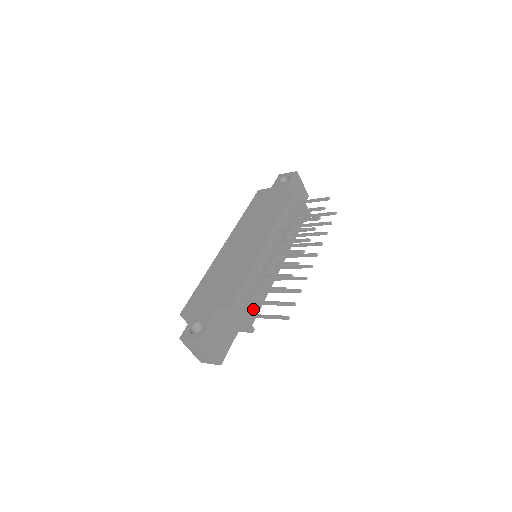
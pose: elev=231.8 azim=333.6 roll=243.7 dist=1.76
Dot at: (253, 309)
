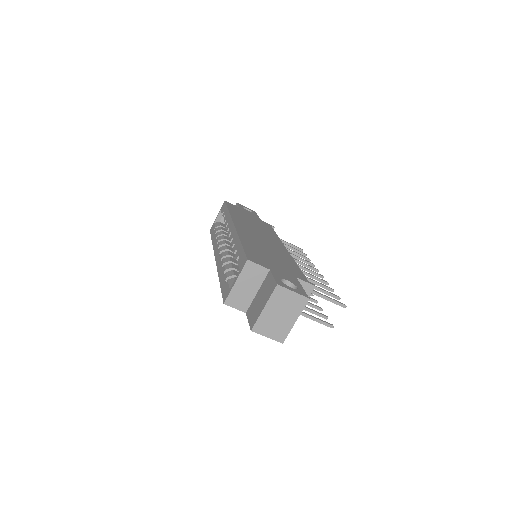
Dot at: occluded
